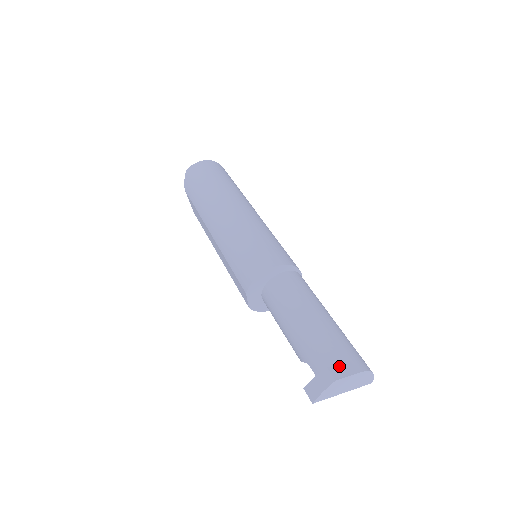
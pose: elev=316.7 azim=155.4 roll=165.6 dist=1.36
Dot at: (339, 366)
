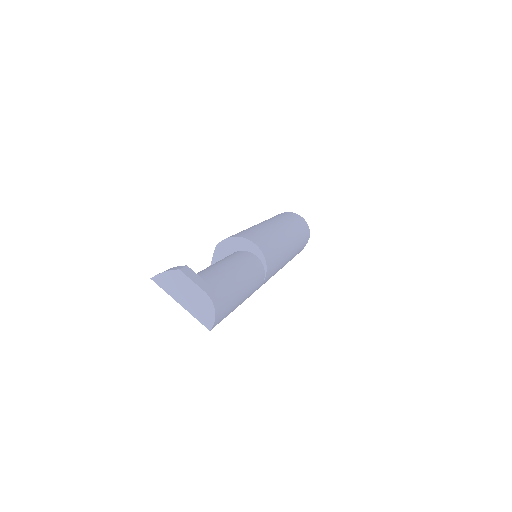
Dot at: (196, 275)
